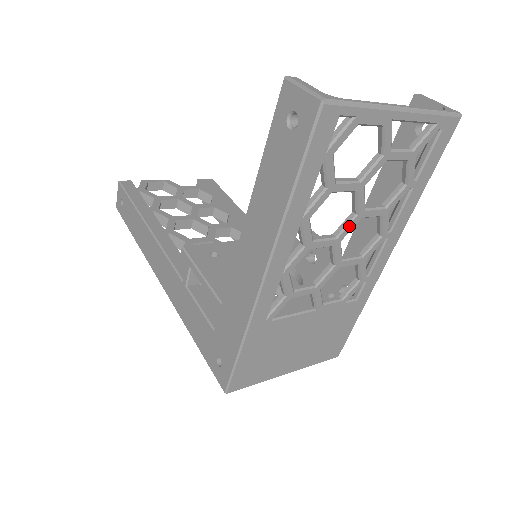
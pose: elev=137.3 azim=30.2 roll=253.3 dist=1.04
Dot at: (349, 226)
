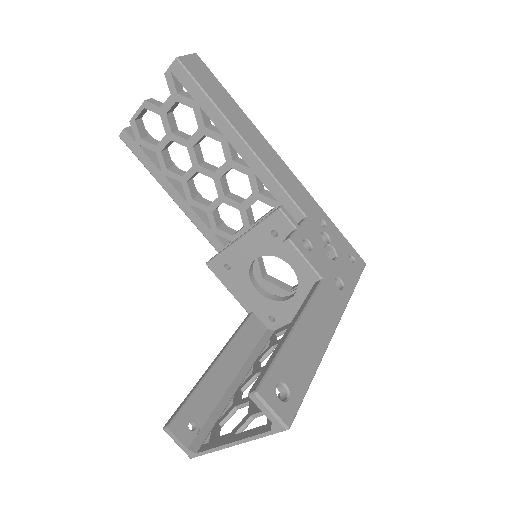
Dot at: occluded
